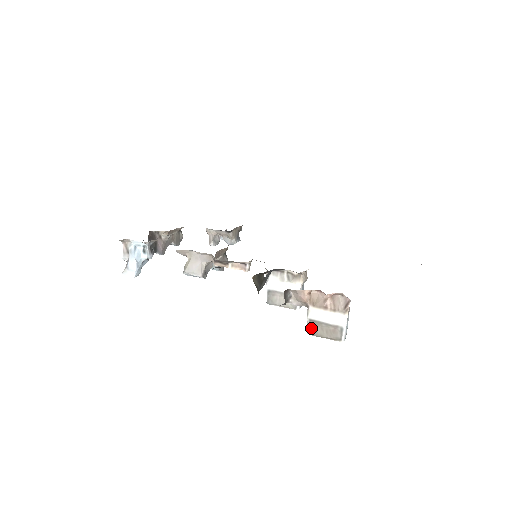
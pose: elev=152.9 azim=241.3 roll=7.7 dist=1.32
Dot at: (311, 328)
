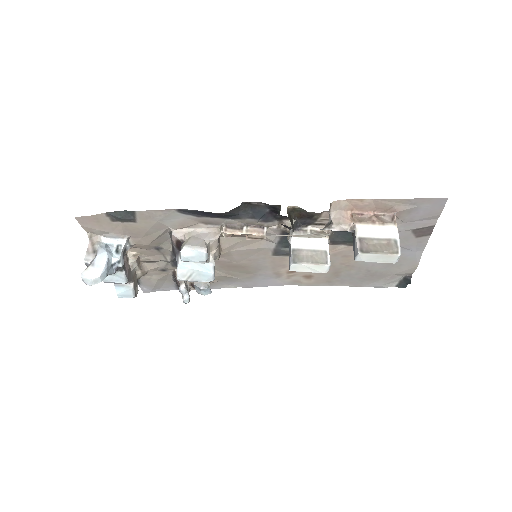
Dot at: (363, 246)
